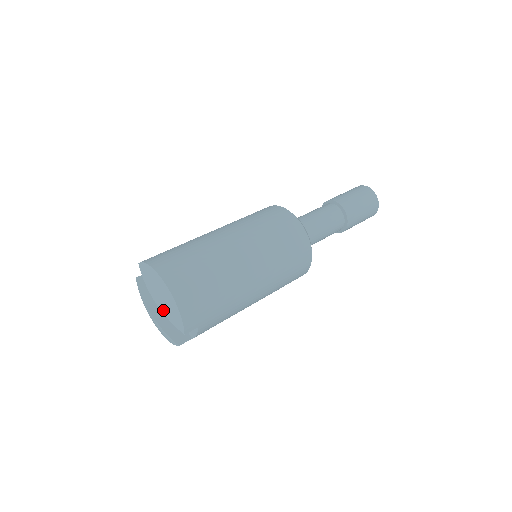
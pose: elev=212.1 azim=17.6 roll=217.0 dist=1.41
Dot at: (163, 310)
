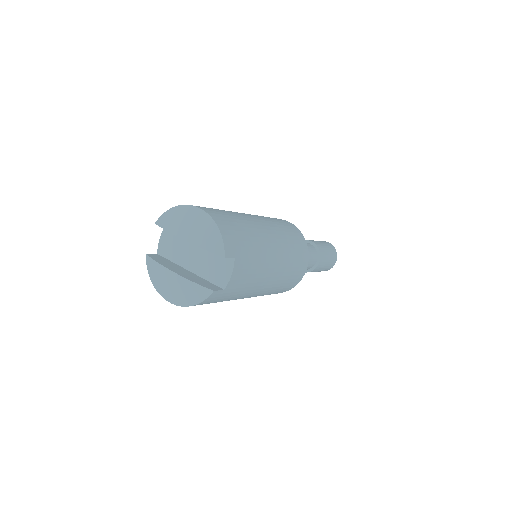
Dot at: (196, 241)
